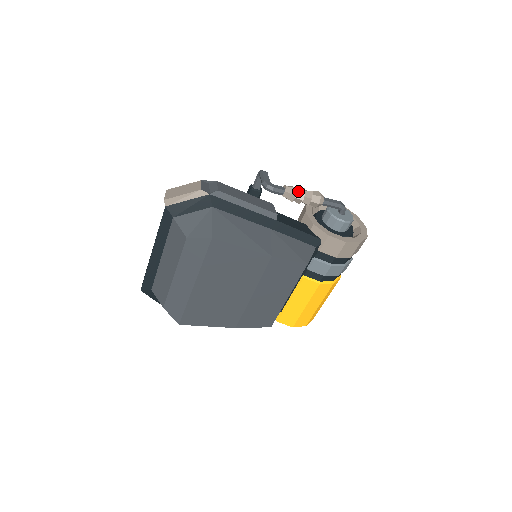
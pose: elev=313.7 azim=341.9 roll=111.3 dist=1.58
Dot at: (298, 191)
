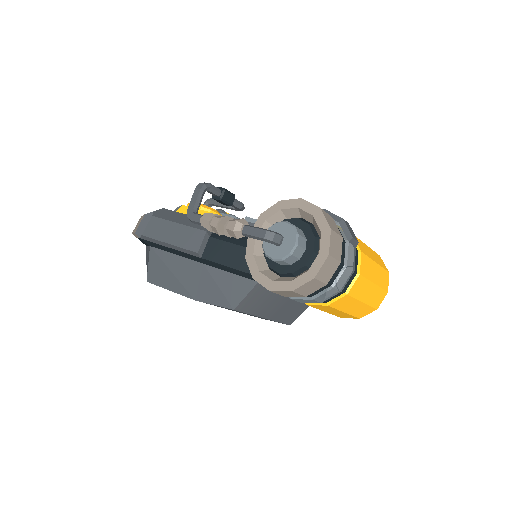
Dot at: (210, 225)
